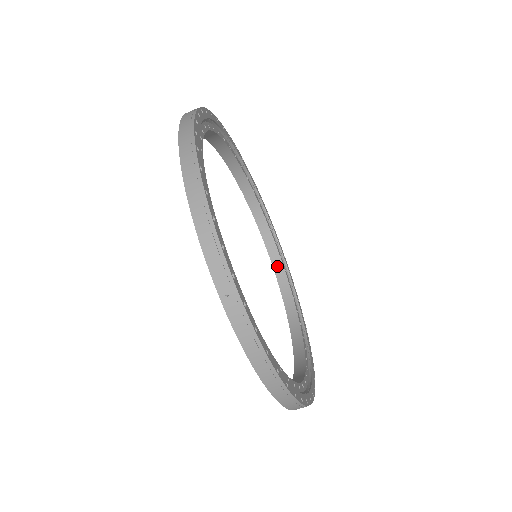
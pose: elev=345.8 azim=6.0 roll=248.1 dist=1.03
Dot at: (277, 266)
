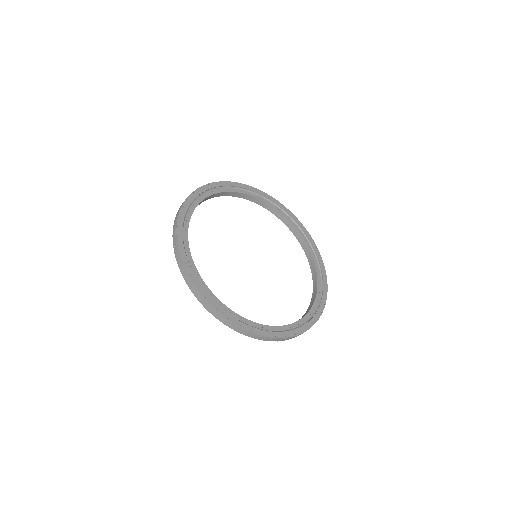
Dot at: (314, 281)
